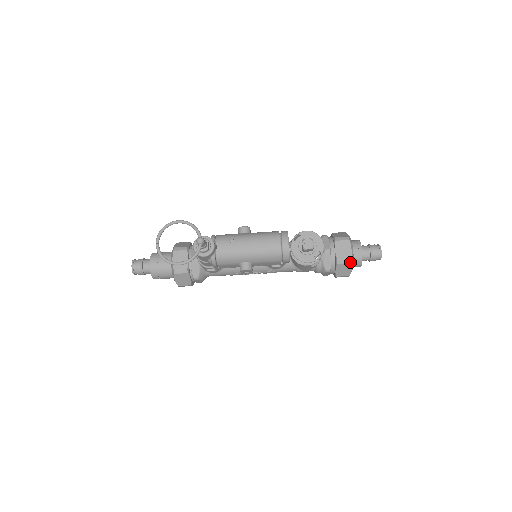
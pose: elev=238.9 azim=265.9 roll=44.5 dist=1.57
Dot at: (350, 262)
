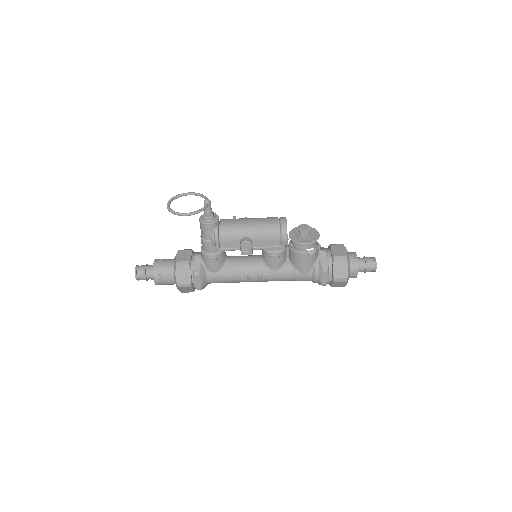
Dot at: (346, 259)
